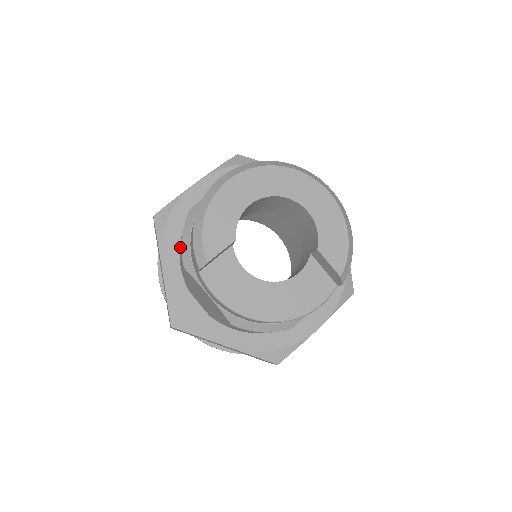
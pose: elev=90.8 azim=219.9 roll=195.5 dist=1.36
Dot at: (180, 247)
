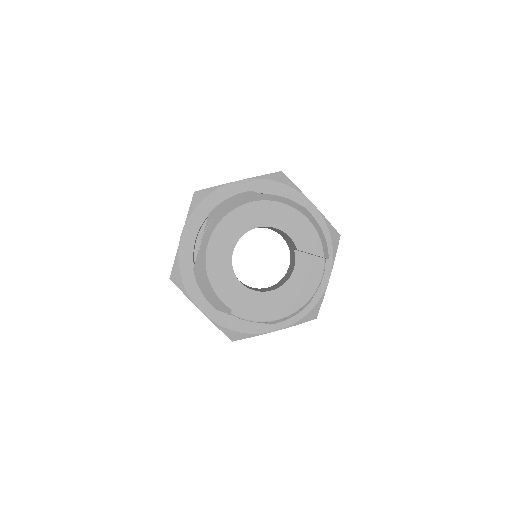
Dot at: occluded
